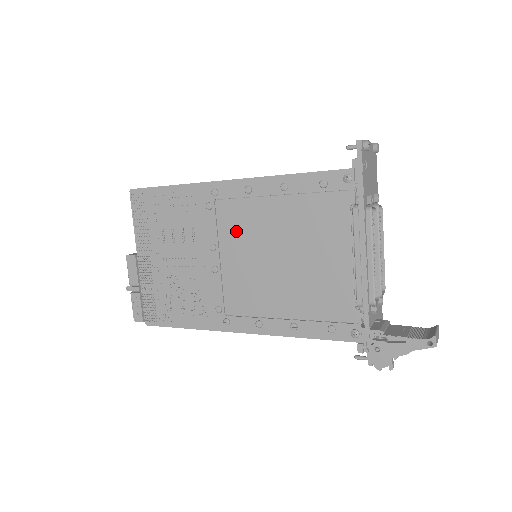
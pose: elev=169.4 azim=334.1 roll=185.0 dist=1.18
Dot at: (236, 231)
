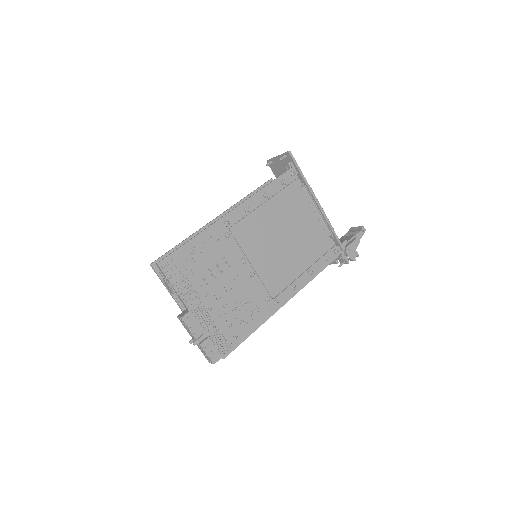
Dot at: (253, 240)
